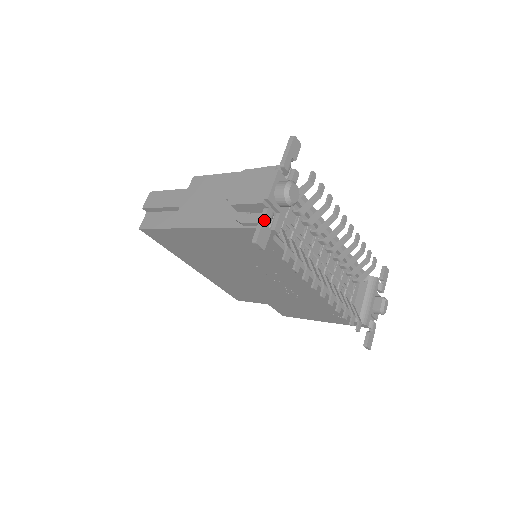
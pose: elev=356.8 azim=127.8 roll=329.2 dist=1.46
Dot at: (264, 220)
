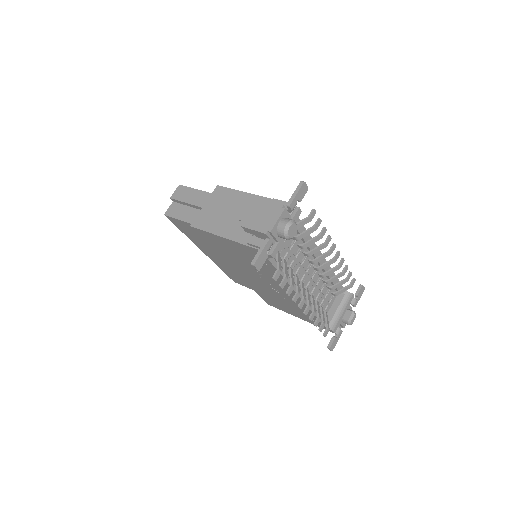
Dot at: (264, 248)
